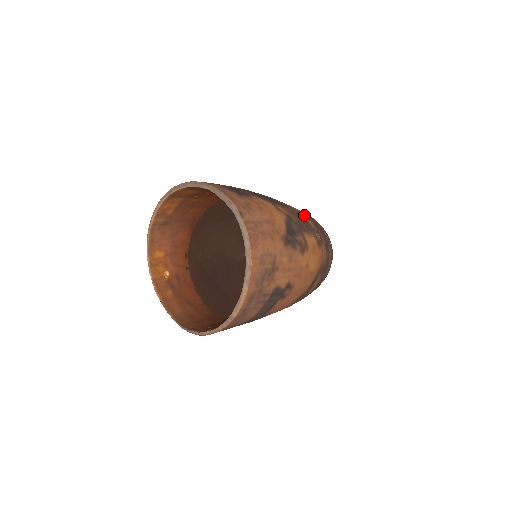
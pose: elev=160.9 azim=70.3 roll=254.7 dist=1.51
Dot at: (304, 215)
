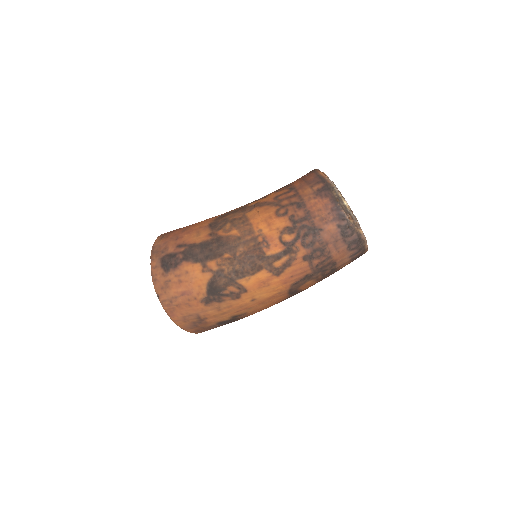
Dot at: (274, 235)
